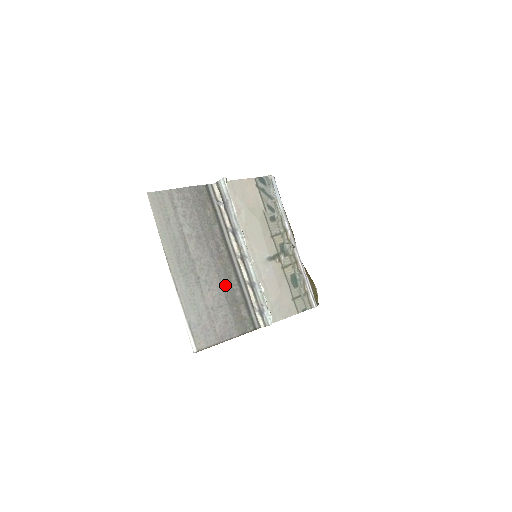
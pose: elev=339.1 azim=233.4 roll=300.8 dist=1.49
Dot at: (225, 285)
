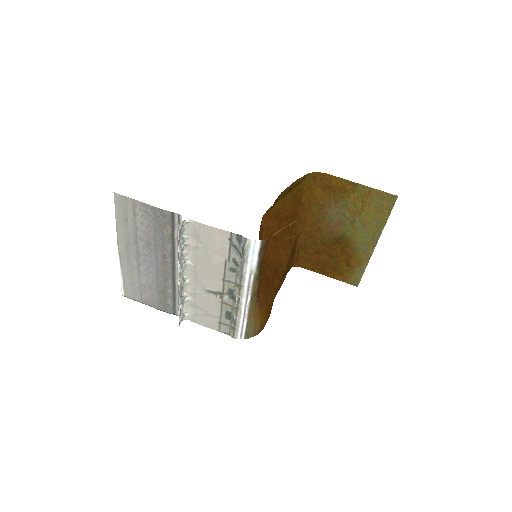
Dot at: (160, 281)
